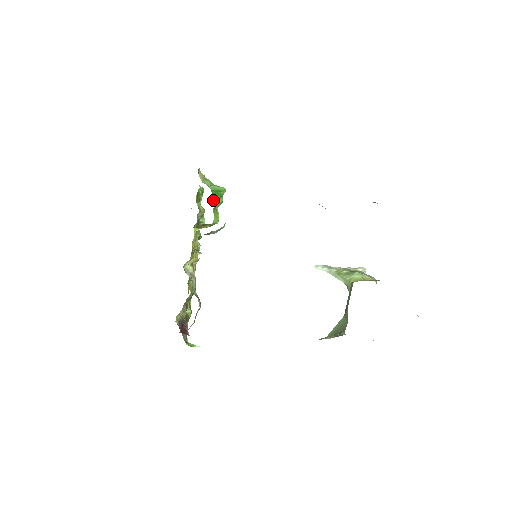
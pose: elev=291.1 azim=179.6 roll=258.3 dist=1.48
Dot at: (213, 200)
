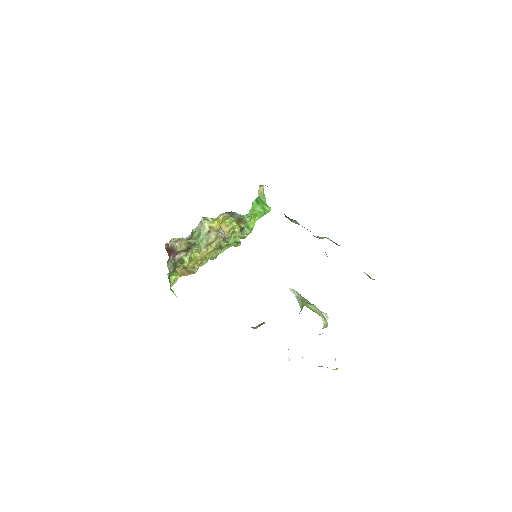
Dot at: (254, 202)
